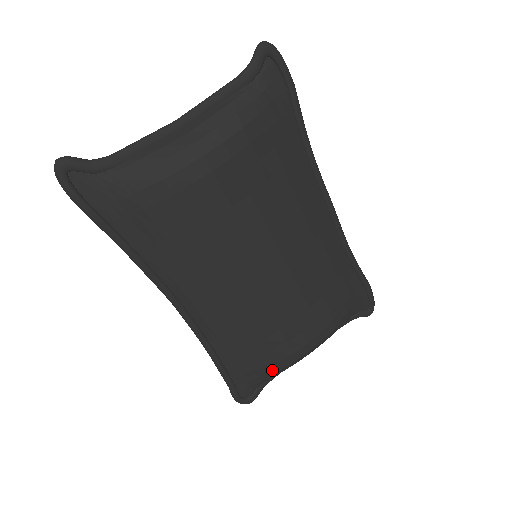
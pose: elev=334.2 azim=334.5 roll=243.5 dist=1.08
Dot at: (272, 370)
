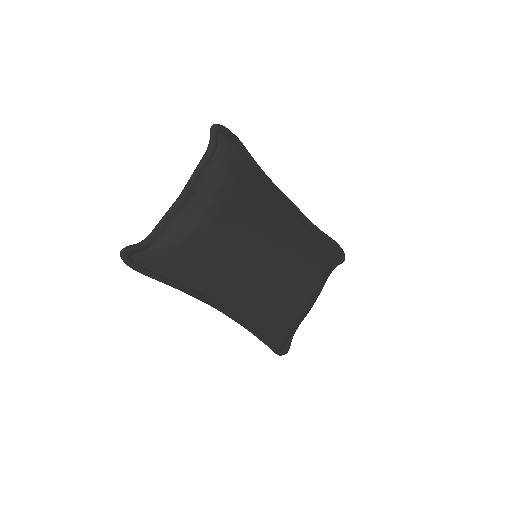
Dot at: (294, 325)
